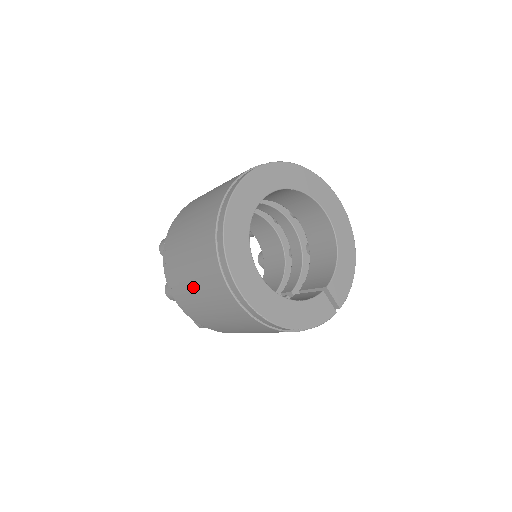
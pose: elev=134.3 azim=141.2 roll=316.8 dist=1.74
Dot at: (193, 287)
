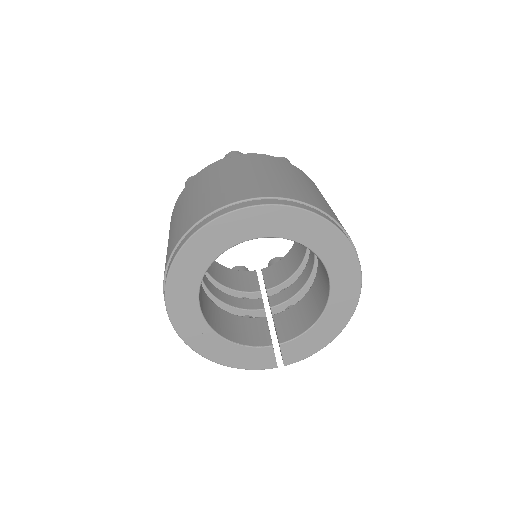
Dot at: occluded
